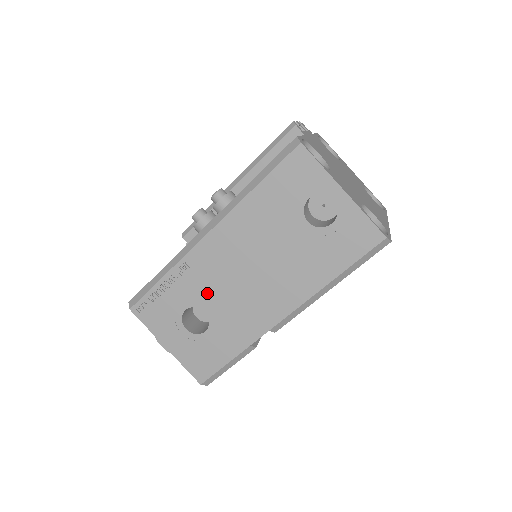
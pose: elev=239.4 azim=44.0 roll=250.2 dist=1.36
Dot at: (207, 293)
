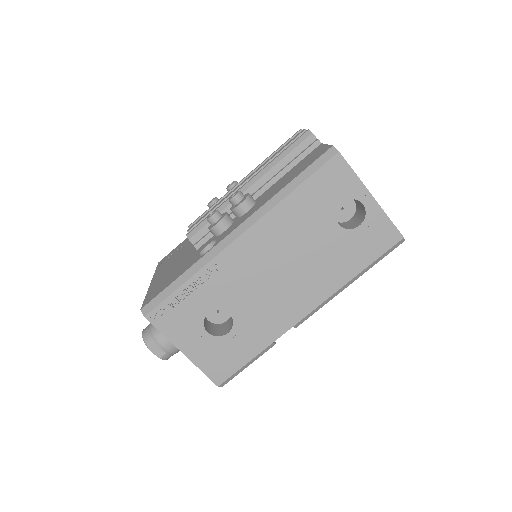
Dot at: (234, 295)
